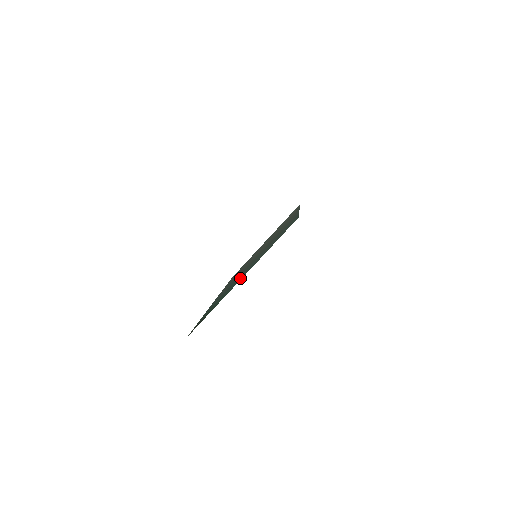
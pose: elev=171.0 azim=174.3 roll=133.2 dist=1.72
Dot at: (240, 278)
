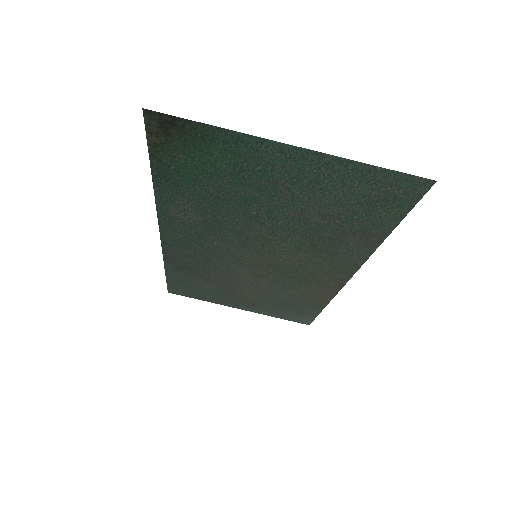
Dot at: (275, 166)
